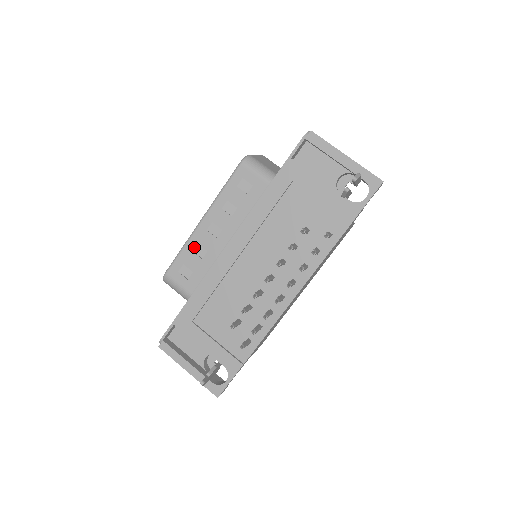
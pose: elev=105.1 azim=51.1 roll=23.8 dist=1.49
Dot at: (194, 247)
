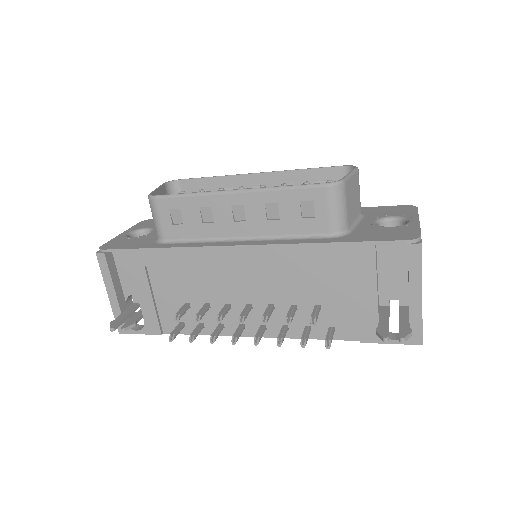
Dot at: (205, 206)
